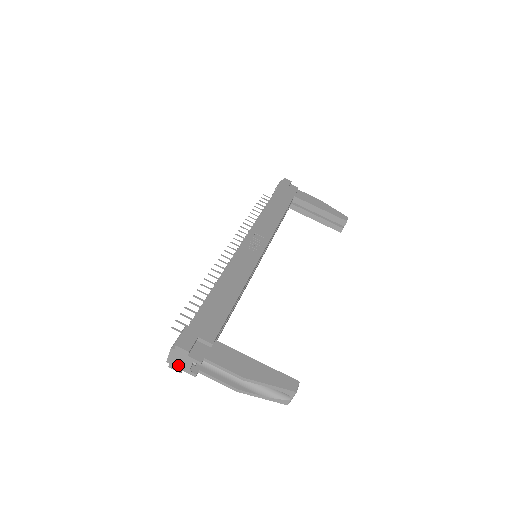
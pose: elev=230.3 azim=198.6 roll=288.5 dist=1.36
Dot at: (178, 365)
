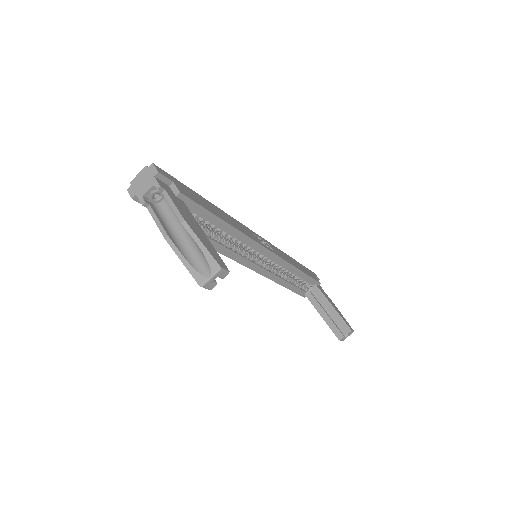
Dot at: (137, 188)
